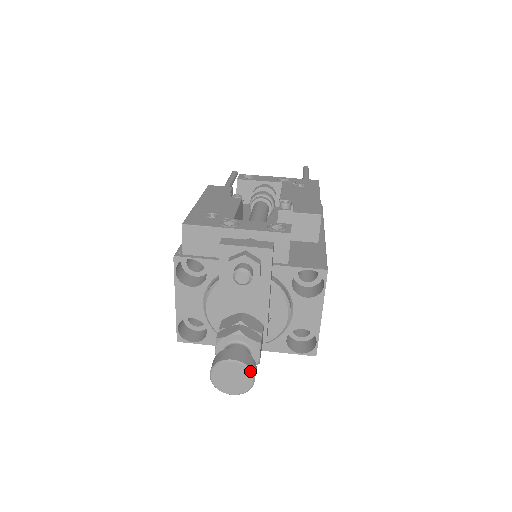
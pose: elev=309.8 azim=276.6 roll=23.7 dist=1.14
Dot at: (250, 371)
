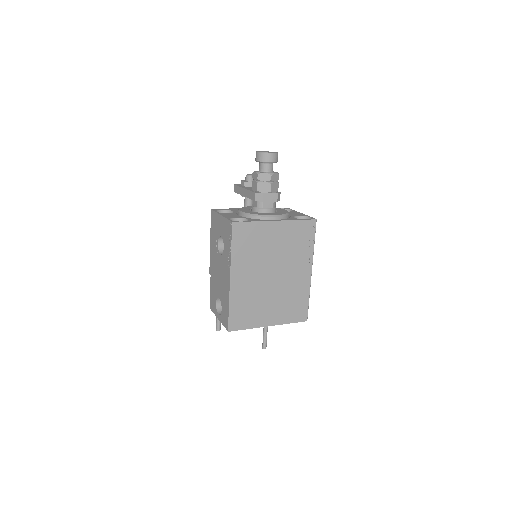
Dot at: occluded
